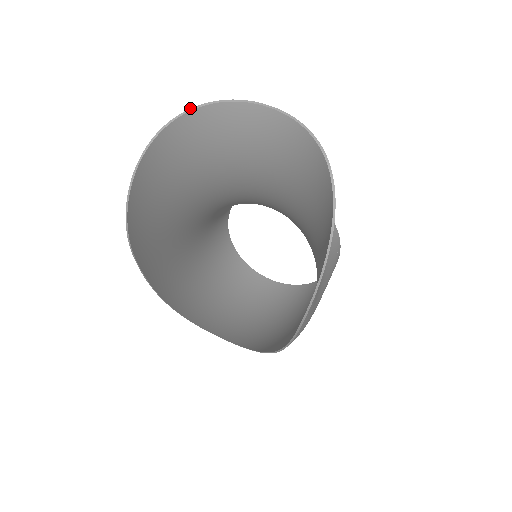
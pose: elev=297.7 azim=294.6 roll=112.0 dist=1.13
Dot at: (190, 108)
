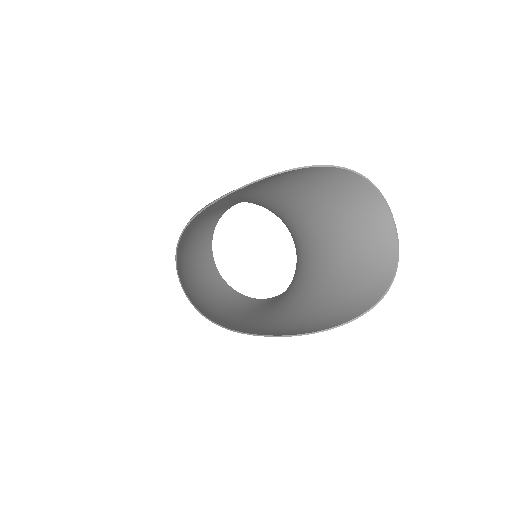
Dot at: occluded
